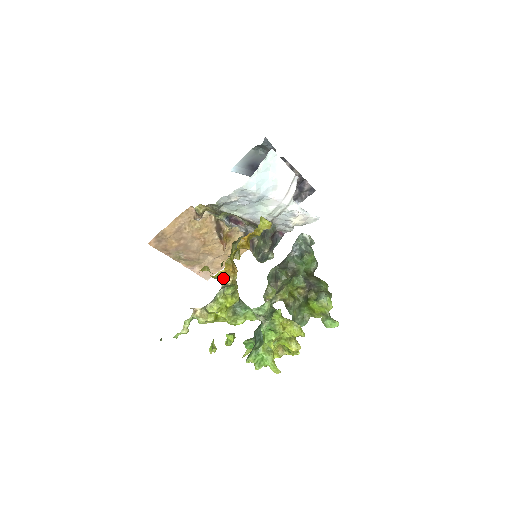
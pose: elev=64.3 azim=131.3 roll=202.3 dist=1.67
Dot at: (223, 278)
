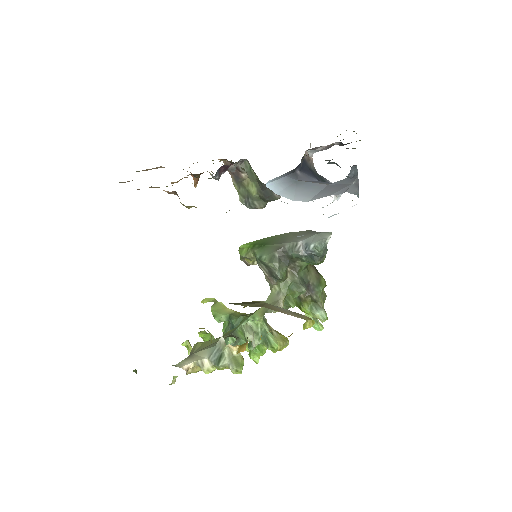
Dot at: occluded
